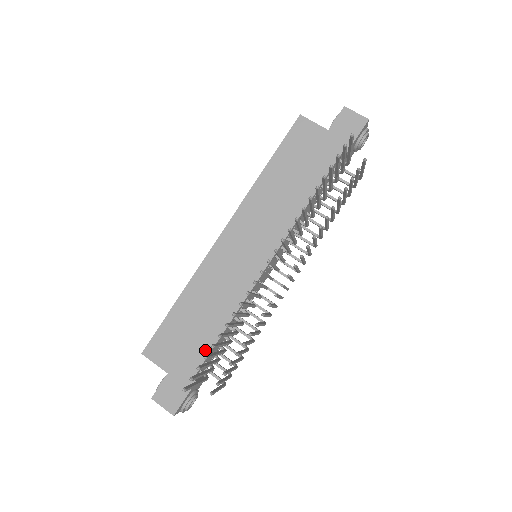
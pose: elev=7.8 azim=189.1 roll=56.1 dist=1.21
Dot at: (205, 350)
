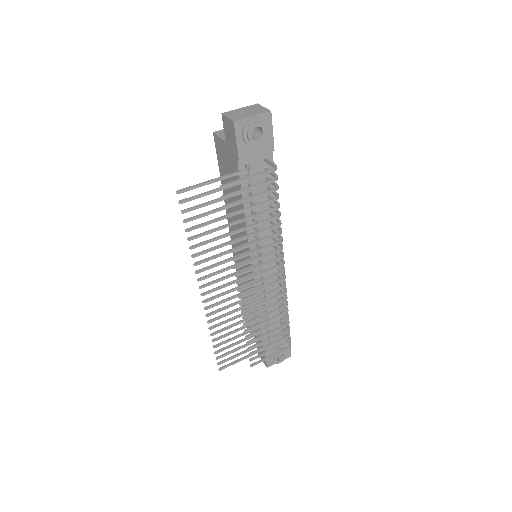
Dot at: (259, 328)
